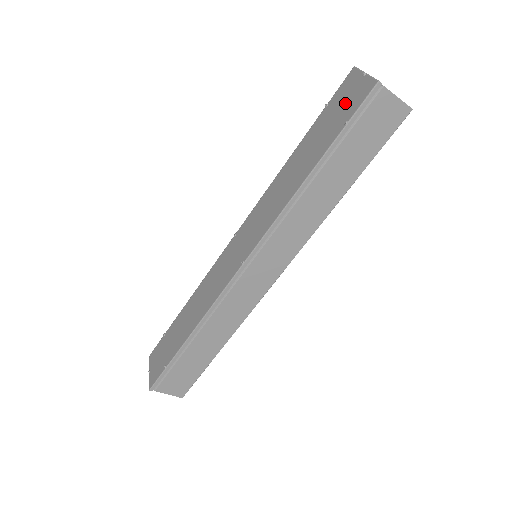
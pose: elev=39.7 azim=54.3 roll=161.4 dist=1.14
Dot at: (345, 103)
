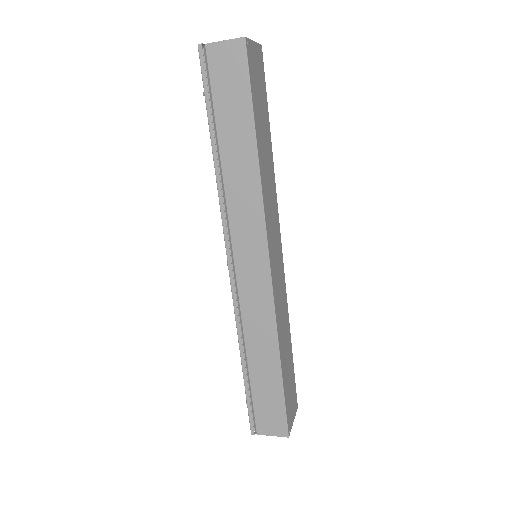
Dot at: occluded
